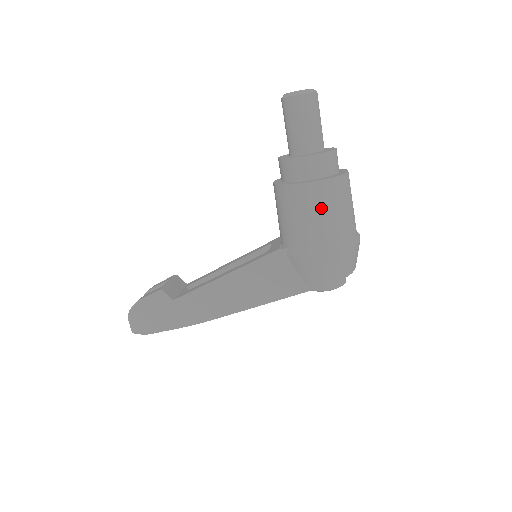
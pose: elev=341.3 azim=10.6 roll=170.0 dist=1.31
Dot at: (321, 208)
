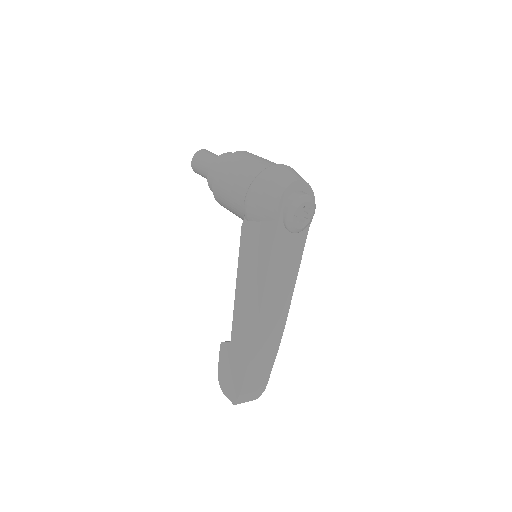
Dot at: (231, 174)
